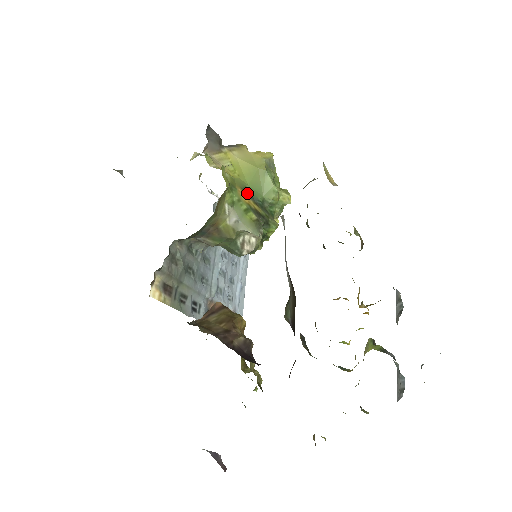
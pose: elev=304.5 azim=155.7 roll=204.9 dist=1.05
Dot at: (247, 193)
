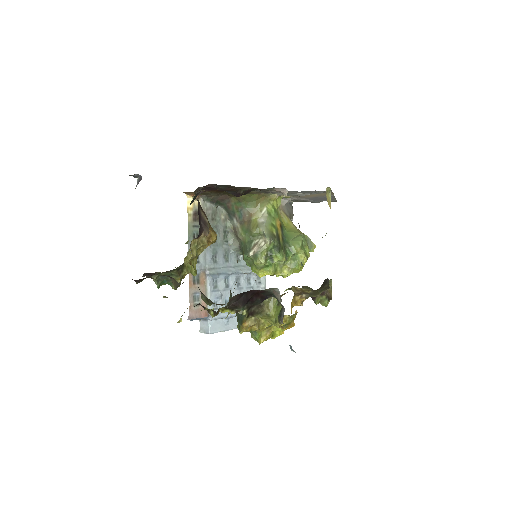
Dot at: (282, 229)
